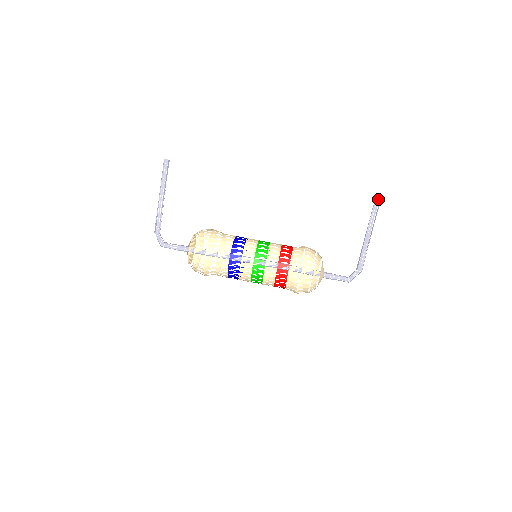
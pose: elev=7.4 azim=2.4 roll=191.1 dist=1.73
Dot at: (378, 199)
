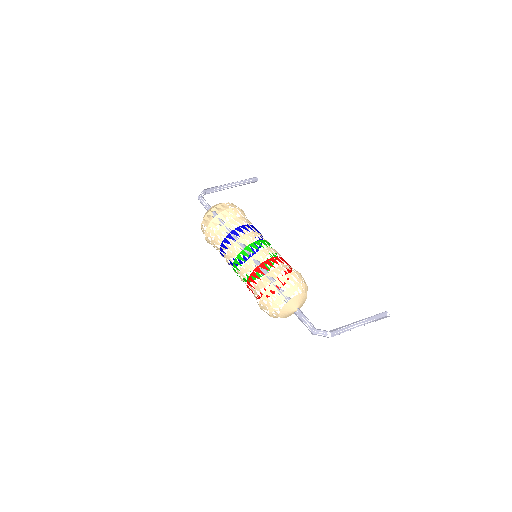
Dot at: occluded
